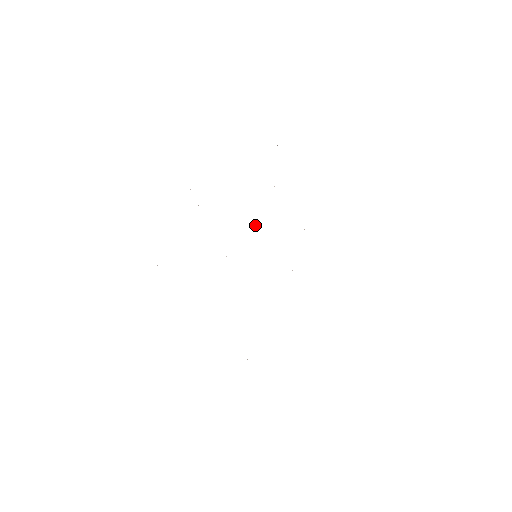
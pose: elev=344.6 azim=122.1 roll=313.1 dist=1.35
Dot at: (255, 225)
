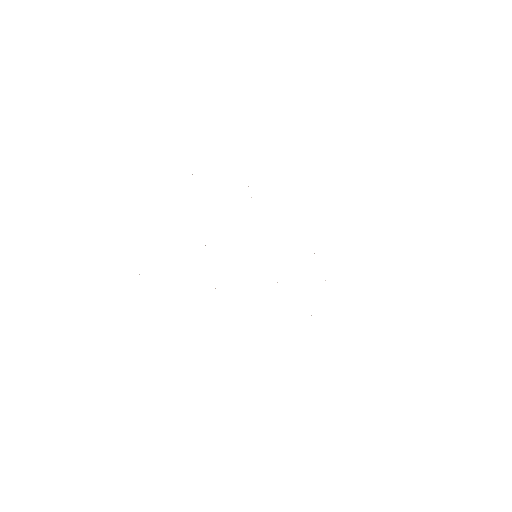
Dot at: occluded
